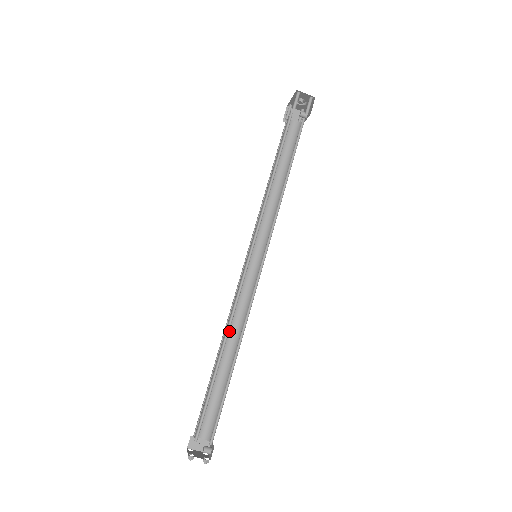
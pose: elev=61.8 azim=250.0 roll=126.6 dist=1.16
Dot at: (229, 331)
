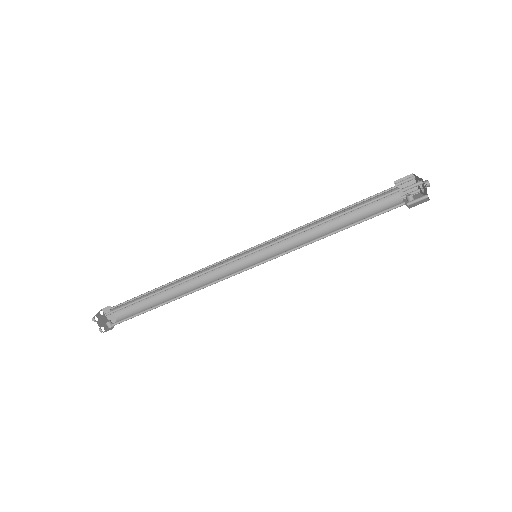
Dot at: occluded
